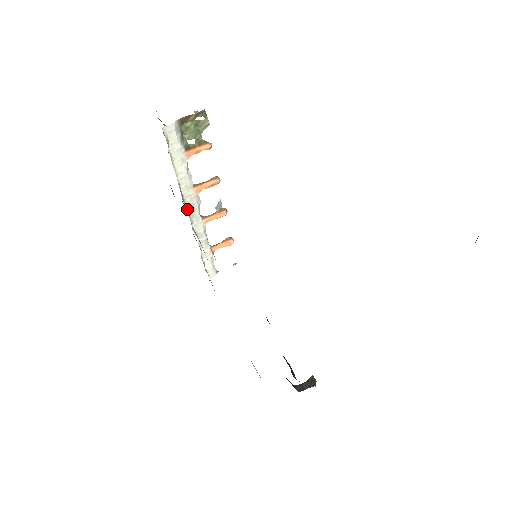
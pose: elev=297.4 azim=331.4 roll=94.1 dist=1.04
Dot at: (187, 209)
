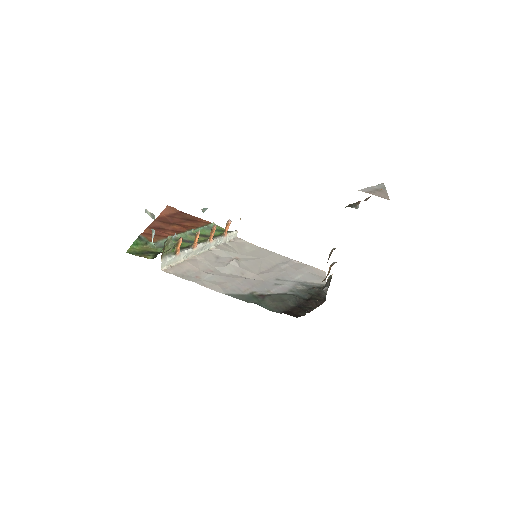
Dot at: (200, 252)
